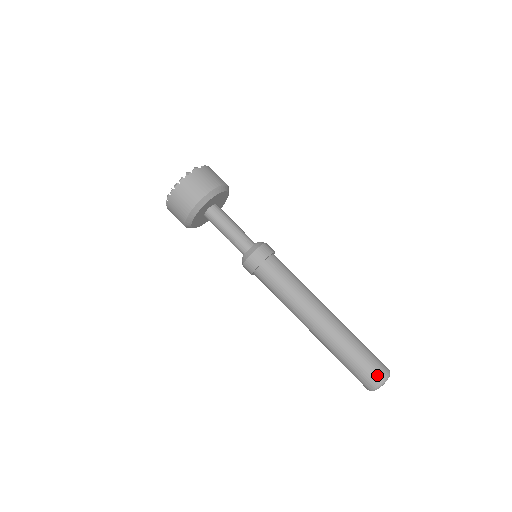
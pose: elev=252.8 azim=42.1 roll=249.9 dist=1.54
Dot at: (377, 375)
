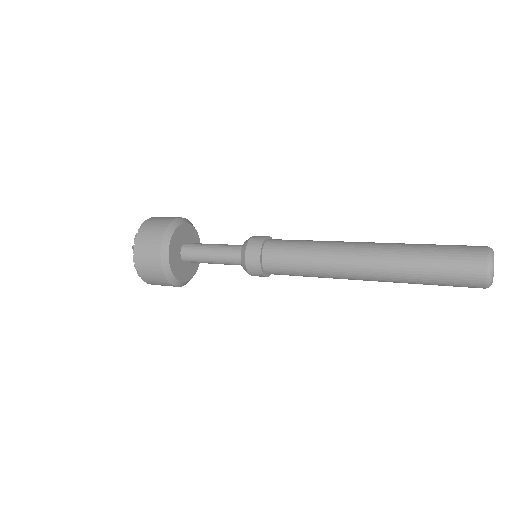
Dot at: (475, 270)
